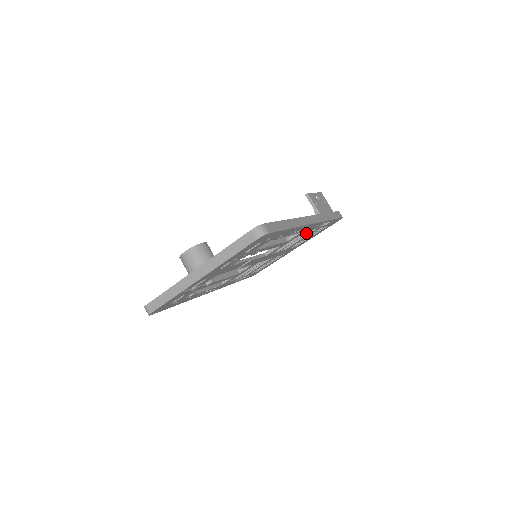
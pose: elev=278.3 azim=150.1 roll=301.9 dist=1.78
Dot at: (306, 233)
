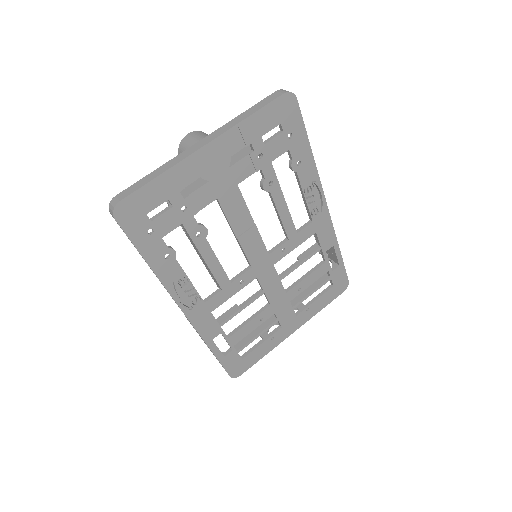
Dot at: (314, 252)
